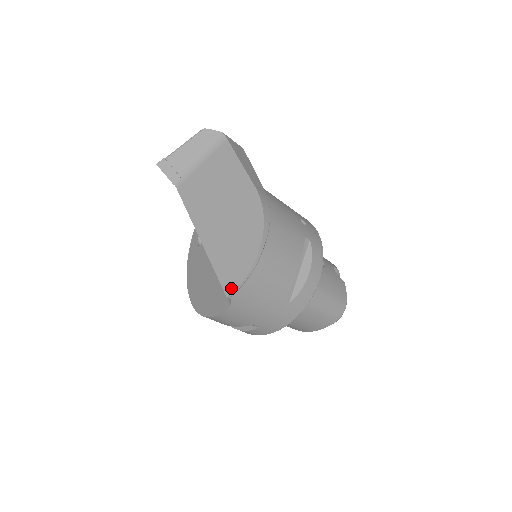
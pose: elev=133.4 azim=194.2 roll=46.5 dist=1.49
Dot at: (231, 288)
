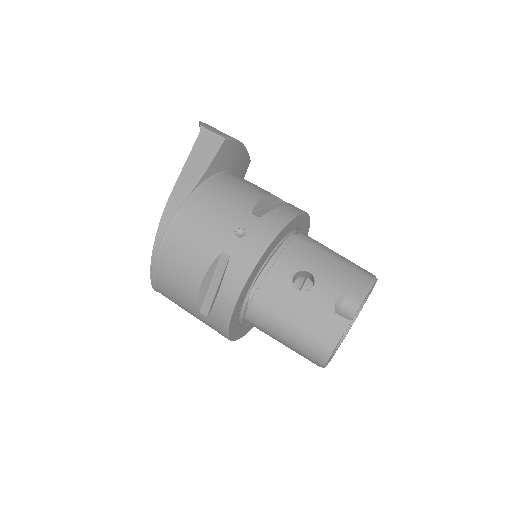
Dot at: occluded
